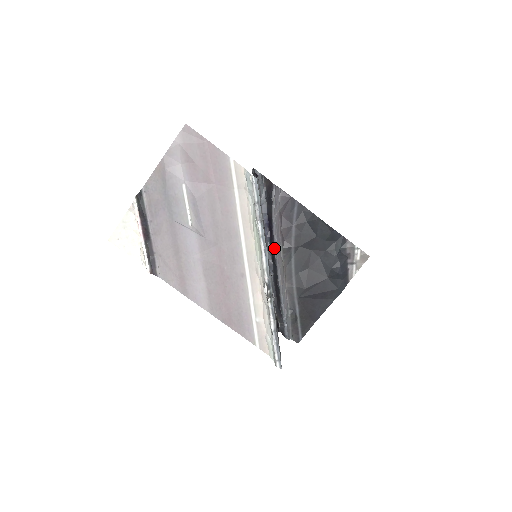
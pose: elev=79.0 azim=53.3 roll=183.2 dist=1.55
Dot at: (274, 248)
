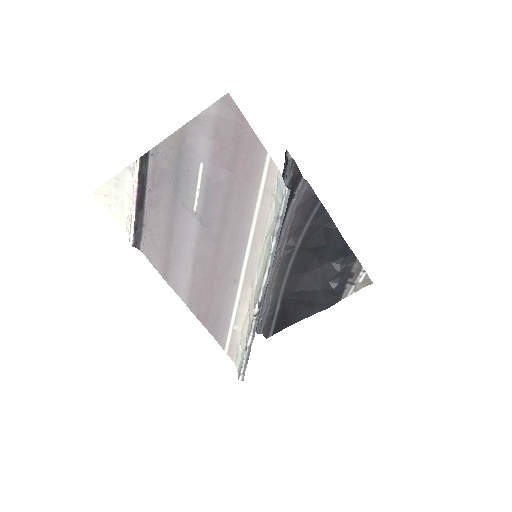
Dot at: occluded
